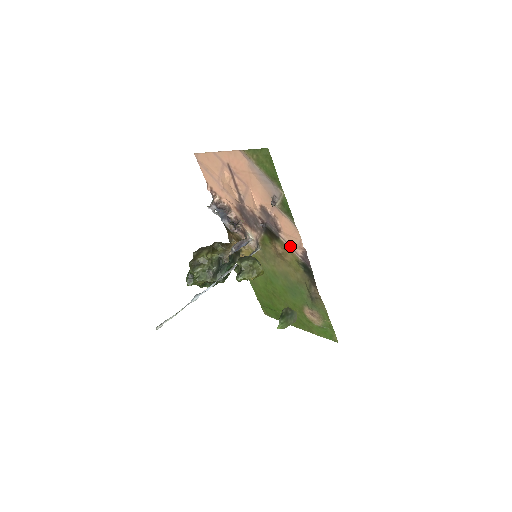
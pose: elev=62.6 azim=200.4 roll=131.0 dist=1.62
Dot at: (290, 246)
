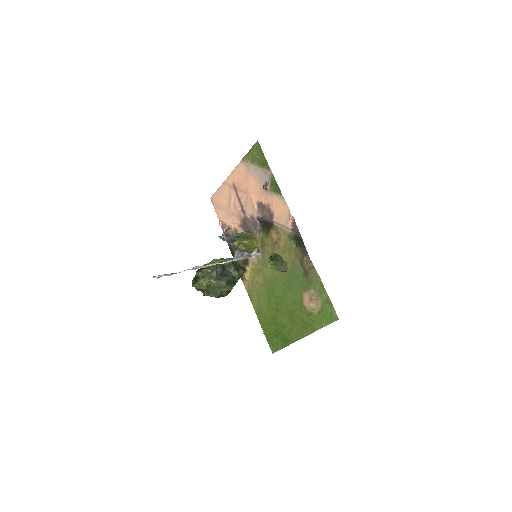
Dot at: (282, 225)
